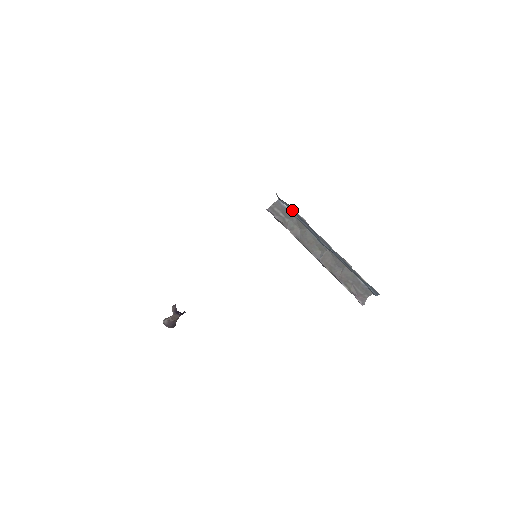
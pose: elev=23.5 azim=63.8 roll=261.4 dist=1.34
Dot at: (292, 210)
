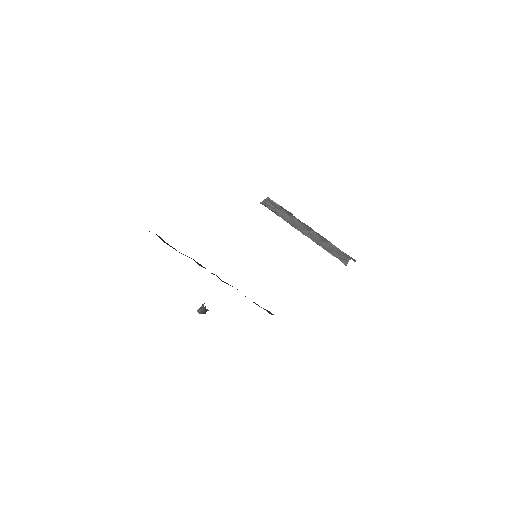
Dot at: (280, 206)
